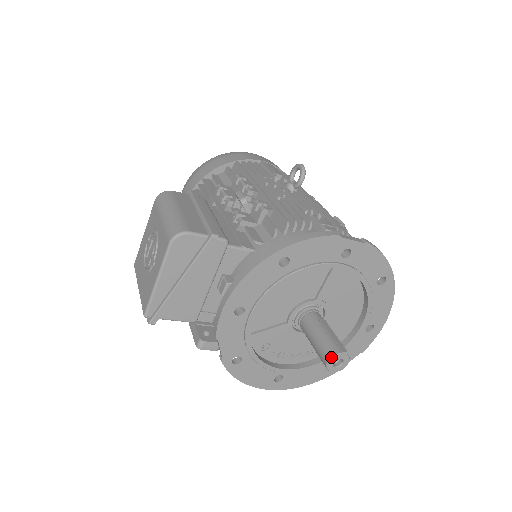
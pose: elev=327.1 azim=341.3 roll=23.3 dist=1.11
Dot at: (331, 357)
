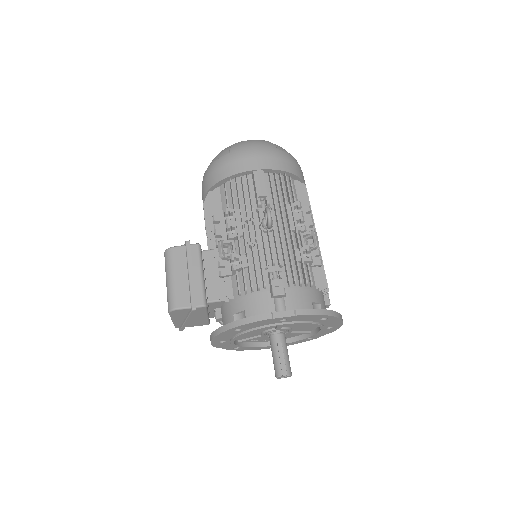
Dot at: (277, 377)
